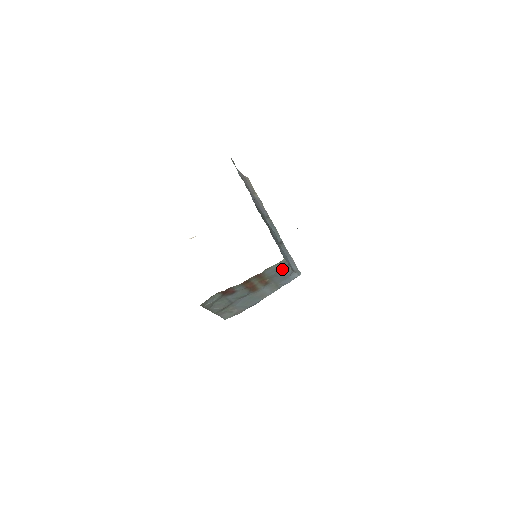
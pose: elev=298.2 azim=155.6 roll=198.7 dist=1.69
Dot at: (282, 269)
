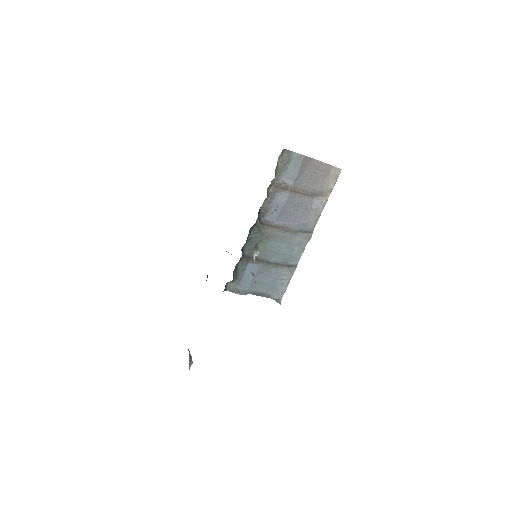
Dot at: occluded
